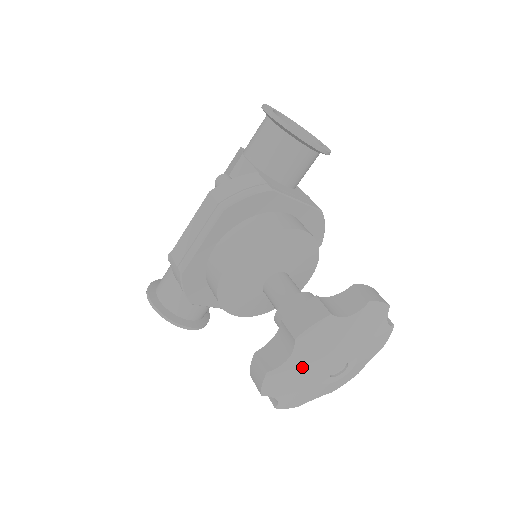
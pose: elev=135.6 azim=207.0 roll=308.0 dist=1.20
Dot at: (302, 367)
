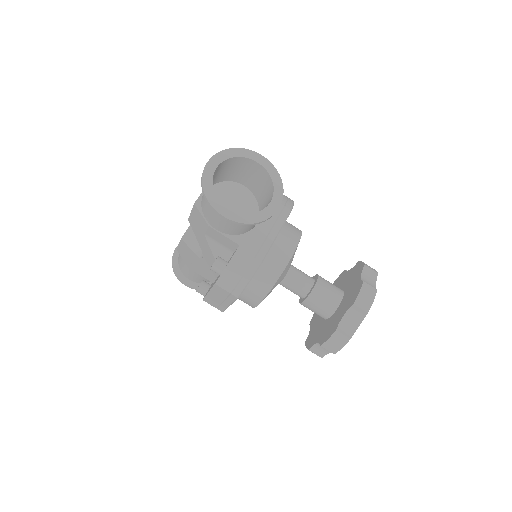
Dot at: occluded
